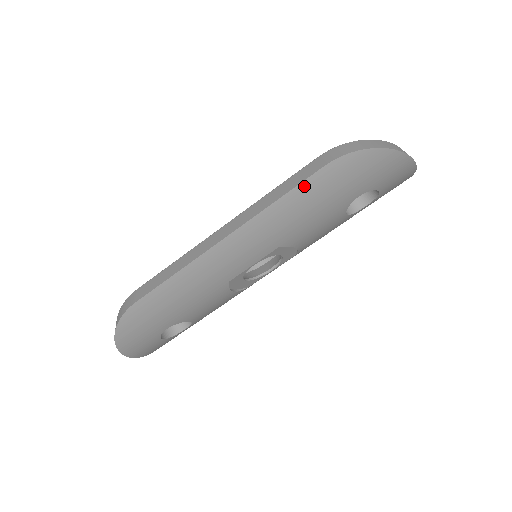
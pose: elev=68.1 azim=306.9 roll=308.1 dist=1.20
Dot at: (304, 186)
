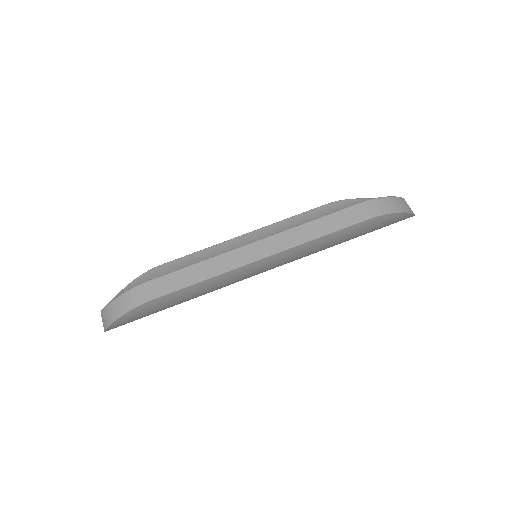
Dot at: (345, 230)
